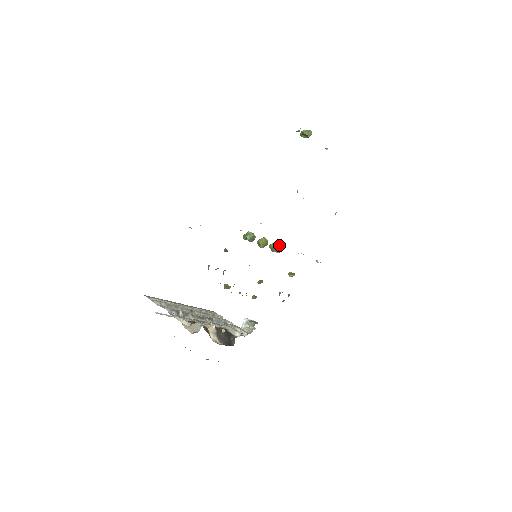
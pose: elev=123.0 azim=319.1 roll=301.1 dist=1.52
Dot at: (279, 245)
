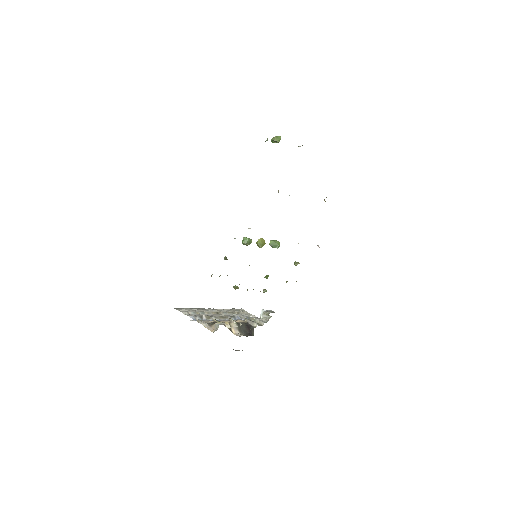
Dot at: (277, 241)
